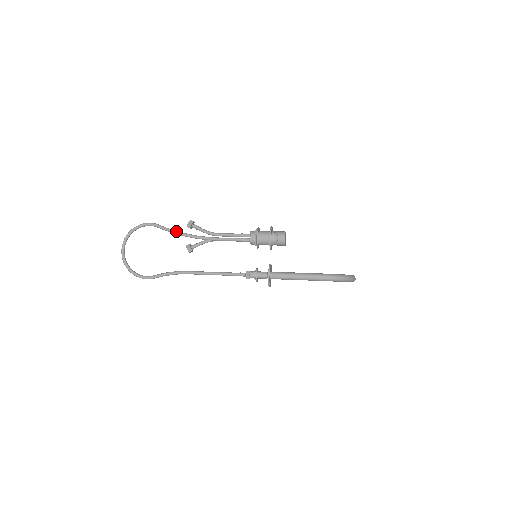
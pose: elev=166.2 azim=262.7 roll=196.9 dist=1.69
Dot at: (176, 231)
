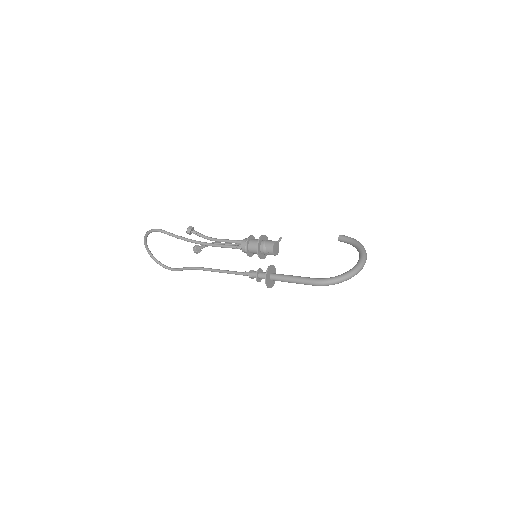
Dot at: (180, 238)
